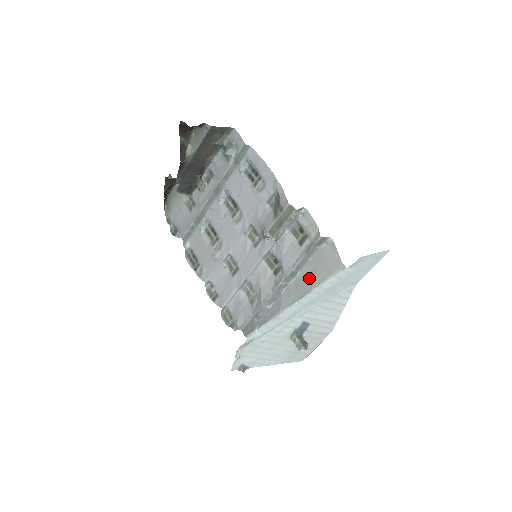
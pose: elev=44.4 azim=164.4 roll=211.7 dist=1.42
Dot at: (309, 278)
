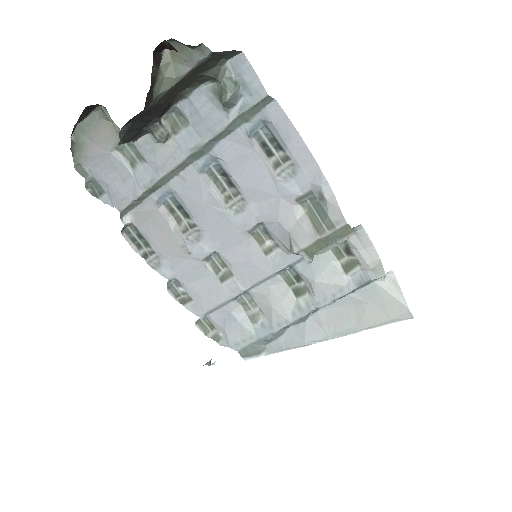
Dot at: (354, 314)
